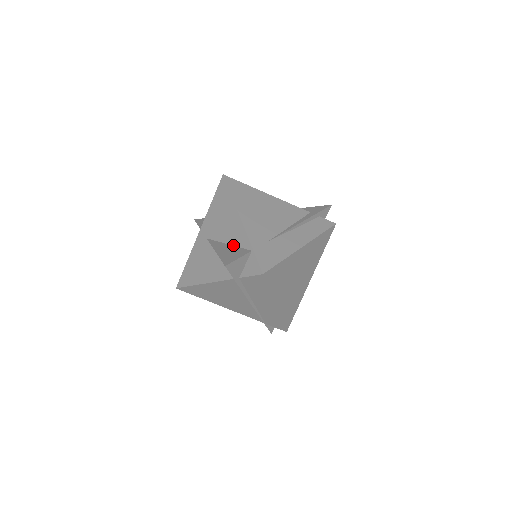
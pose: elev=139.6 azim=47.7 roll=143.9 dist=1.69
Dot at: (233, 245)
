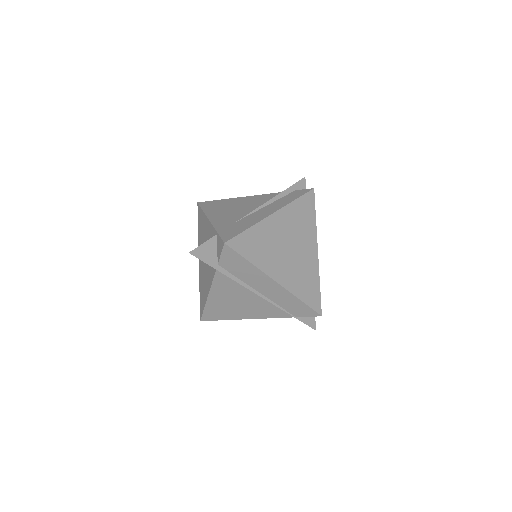
Dot at: occluded
